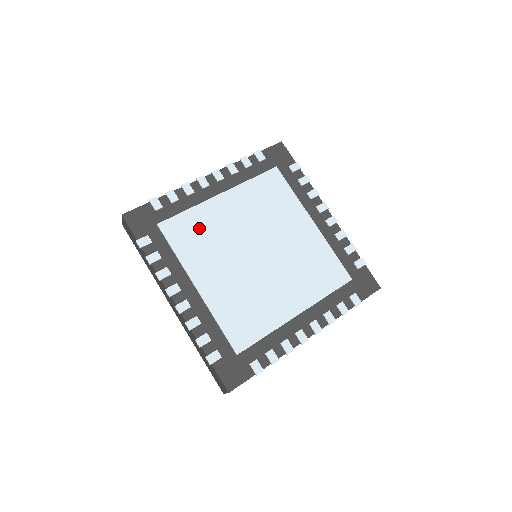
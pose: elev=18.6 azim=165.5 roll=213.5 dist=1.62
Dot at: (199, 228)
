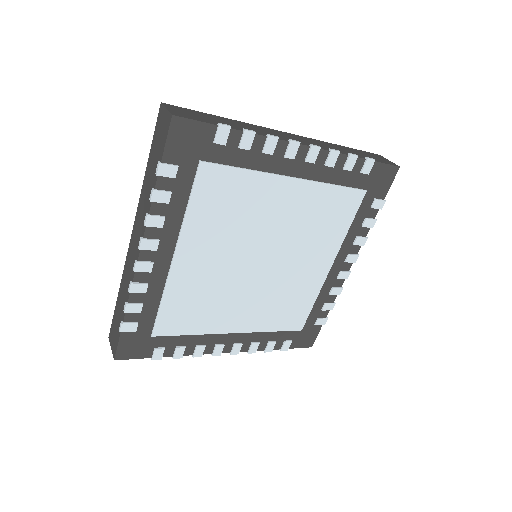
Dot at: (189, 302)
